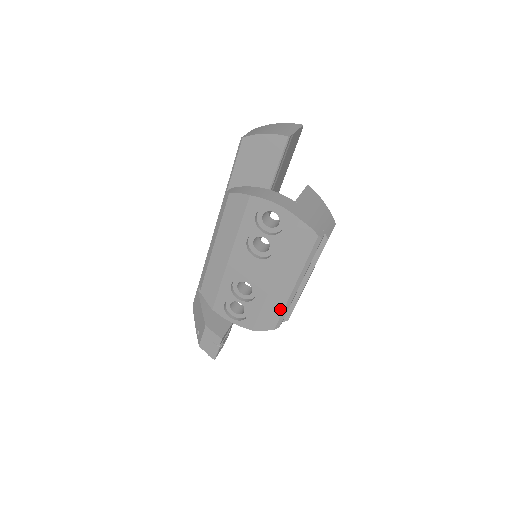
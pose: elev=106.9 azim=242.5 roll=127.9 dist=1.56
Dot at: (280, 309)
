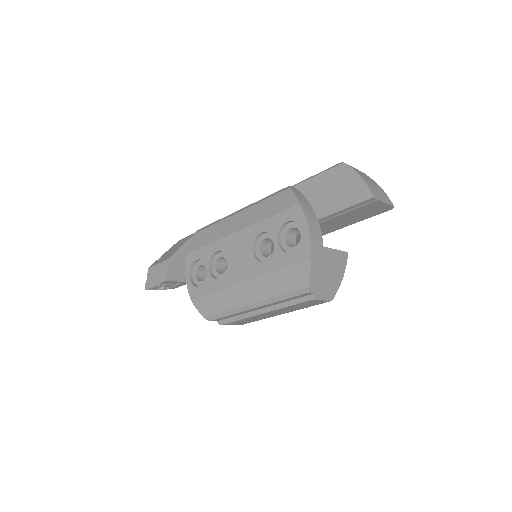
Dot at: (225, 308)
